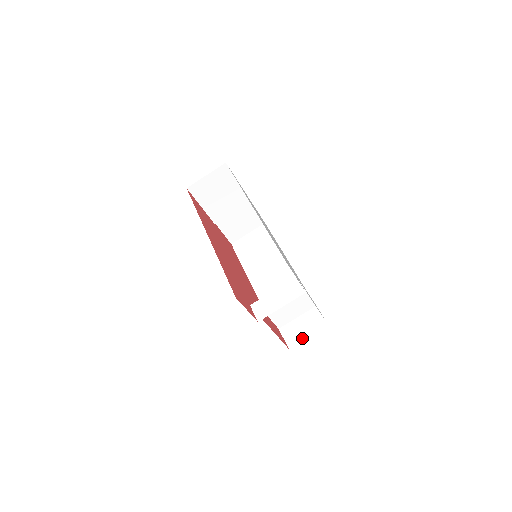
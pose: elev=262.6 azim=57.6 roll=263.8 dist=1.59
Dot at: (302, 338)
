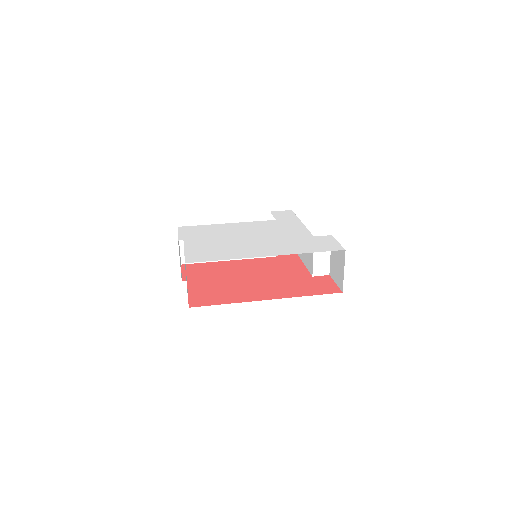
Dot at: occluded
